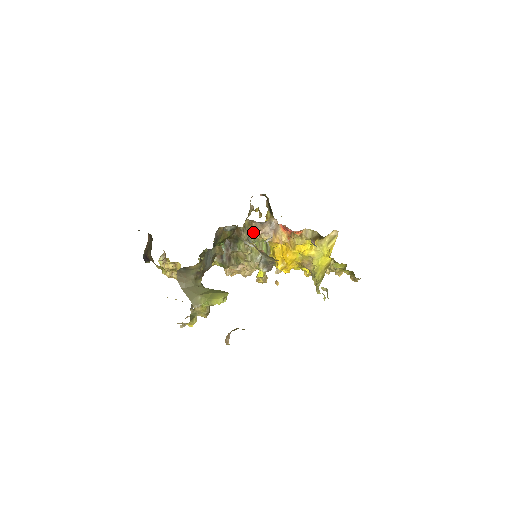
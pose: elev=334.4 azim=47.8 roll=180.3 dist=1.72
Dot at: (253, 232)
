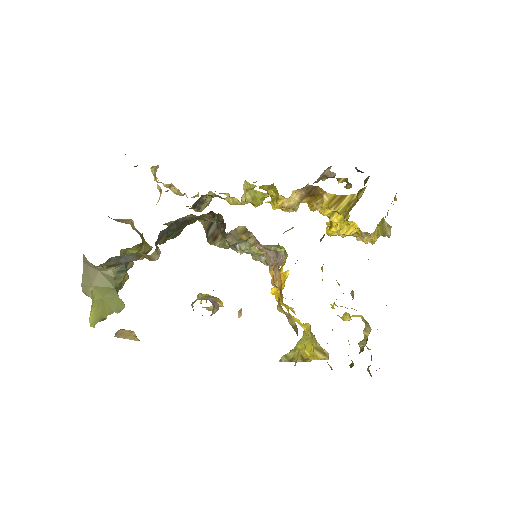
Dot at: (251, 240)
